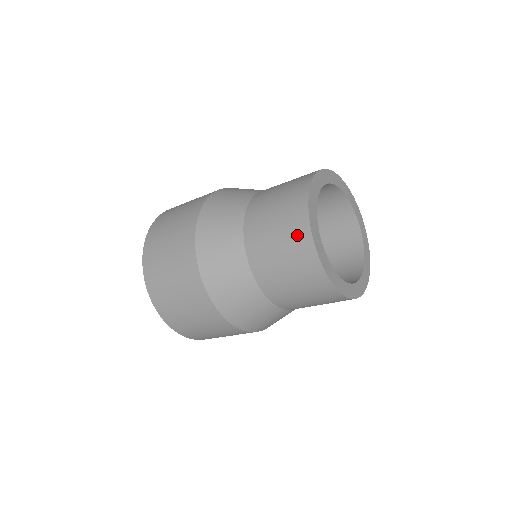
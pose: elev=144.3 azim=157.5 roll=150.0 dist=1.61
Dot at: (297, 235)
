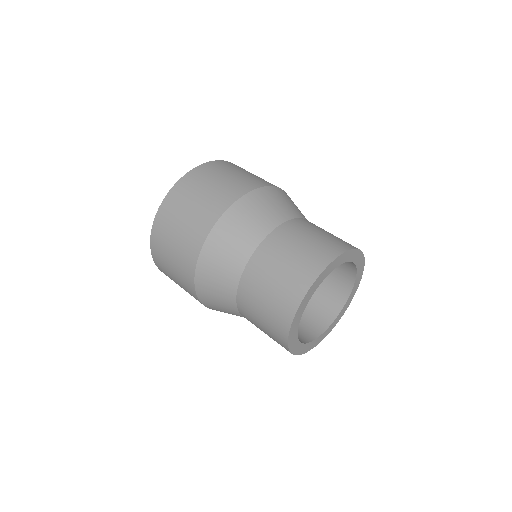
Dot at: (277, 336)
